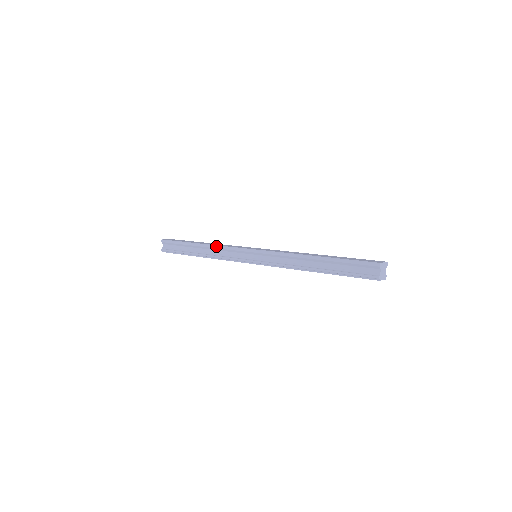
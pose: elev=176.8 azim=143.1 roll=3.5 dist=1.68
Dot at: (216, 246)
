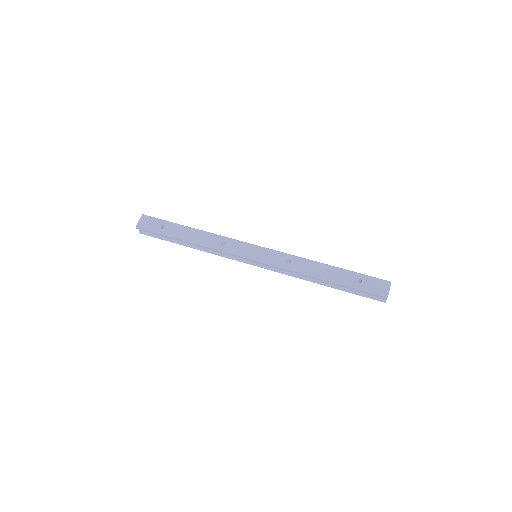
Dot at: (209, 248)
